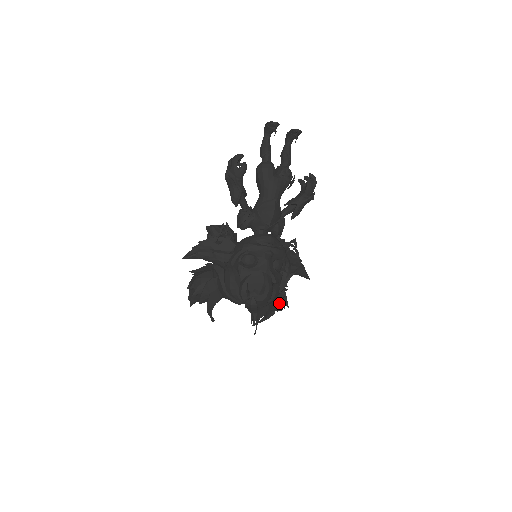
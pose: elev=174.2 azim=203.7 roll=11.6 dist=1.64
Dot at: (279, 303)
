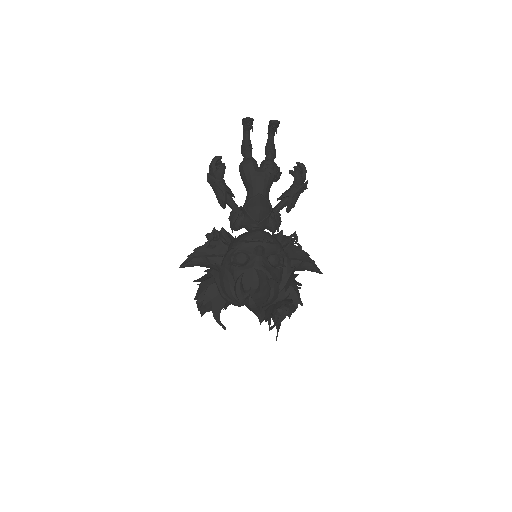
Dot at: (284, 301)
